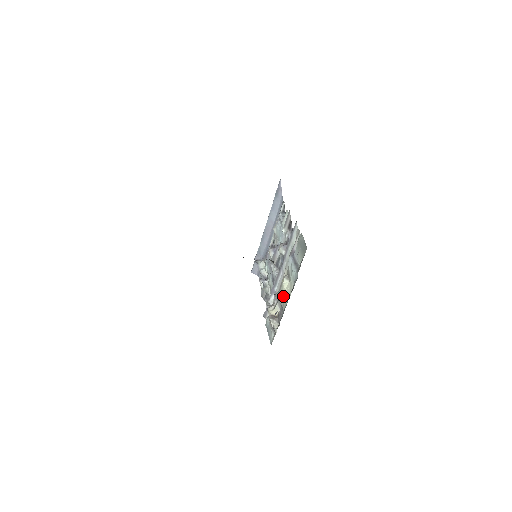
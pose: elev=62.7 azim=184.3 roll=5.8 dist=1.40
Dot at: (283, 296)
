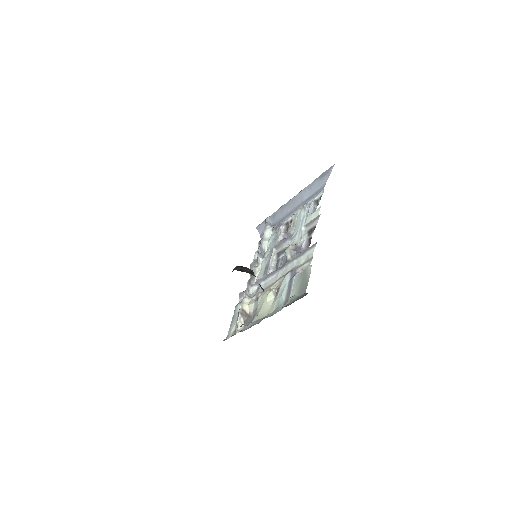
Dot at: (262, 305)
